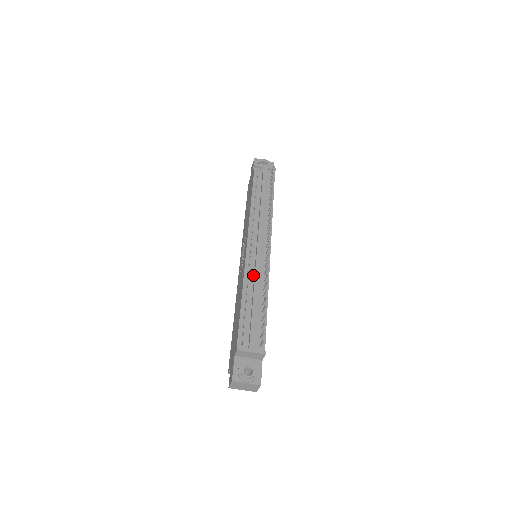
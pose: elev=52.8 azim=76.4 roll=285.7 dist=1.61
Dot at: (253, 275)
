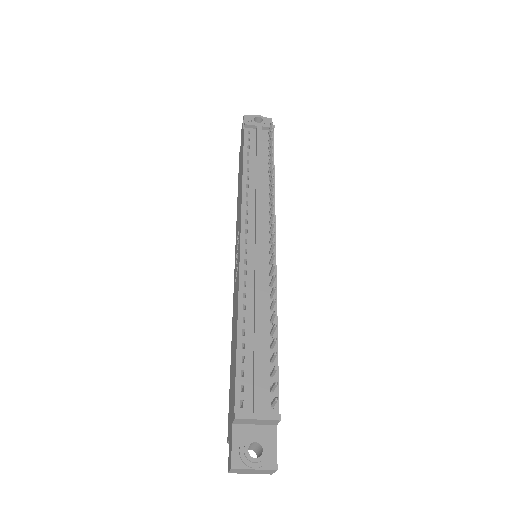
Dot at: (252, 289)
